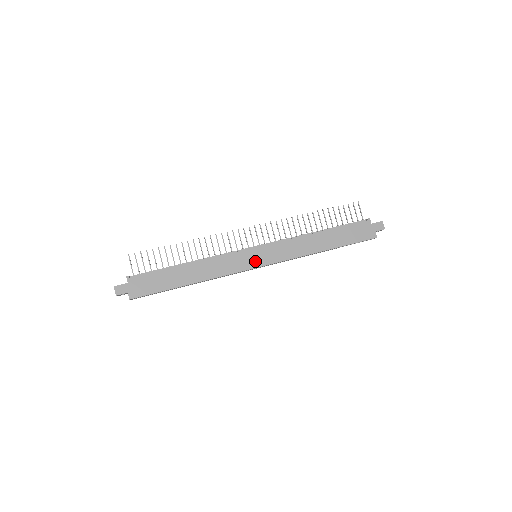
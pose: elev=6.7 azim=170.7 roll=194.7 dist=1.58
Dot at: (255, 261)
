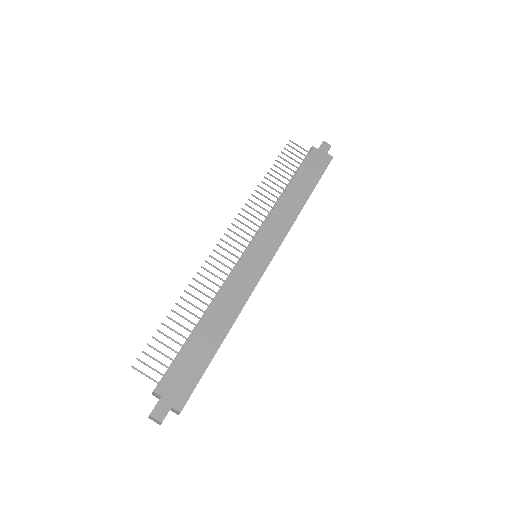
Dot at: (262, 259)
